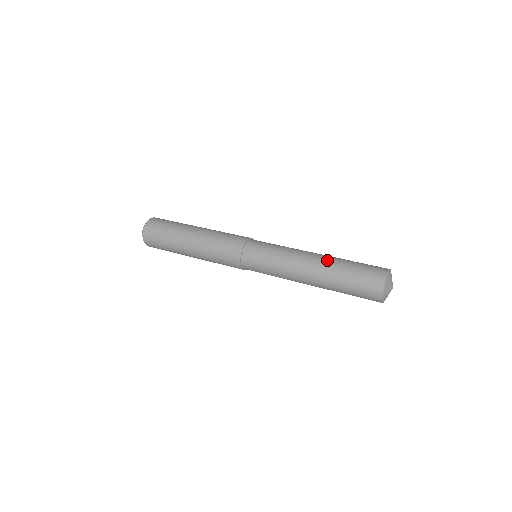
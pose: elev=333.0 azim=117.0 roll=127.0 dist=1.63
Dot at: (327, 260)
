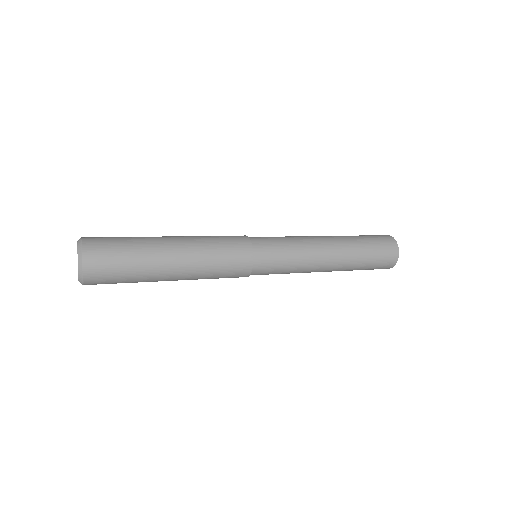
Dot at: (340, 237)
